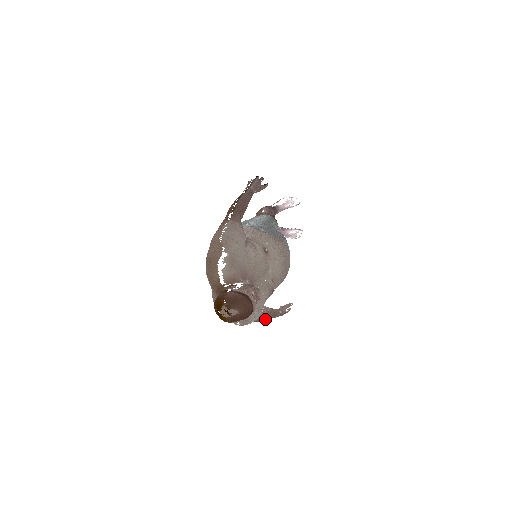
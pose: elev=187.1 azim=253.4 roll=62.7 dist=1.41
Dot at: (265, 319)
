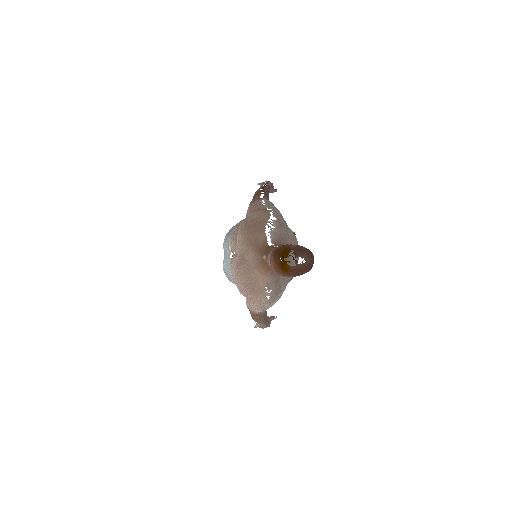
Dot at: (264, 318)
